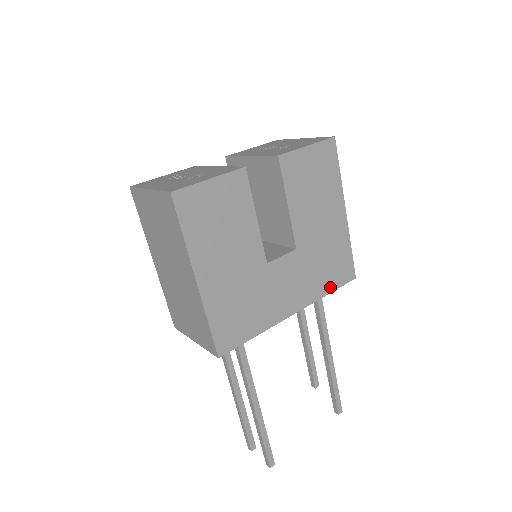
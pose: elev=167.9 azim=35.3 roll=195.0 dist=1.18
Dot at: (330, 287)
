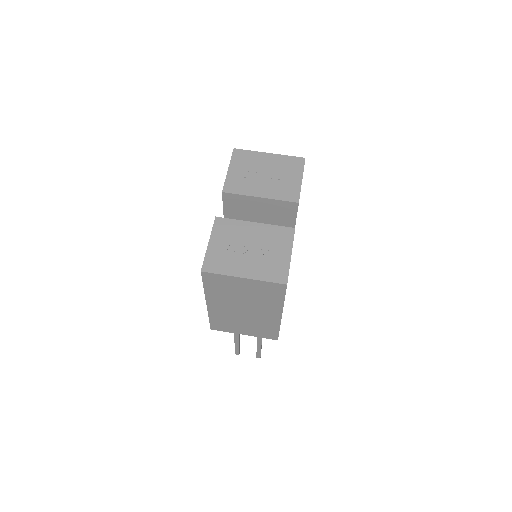
Dot at: occluded
